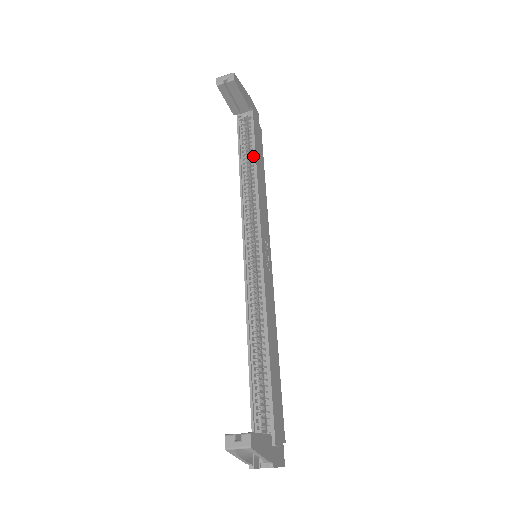
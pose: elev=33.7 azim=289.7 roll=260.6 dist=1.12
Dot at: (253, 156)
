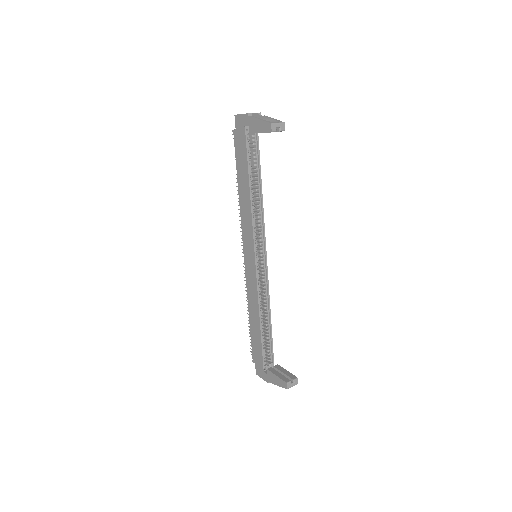
Dot at: (258, 174)
